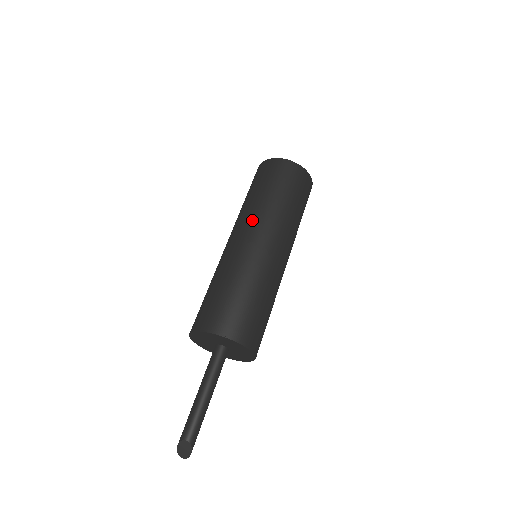
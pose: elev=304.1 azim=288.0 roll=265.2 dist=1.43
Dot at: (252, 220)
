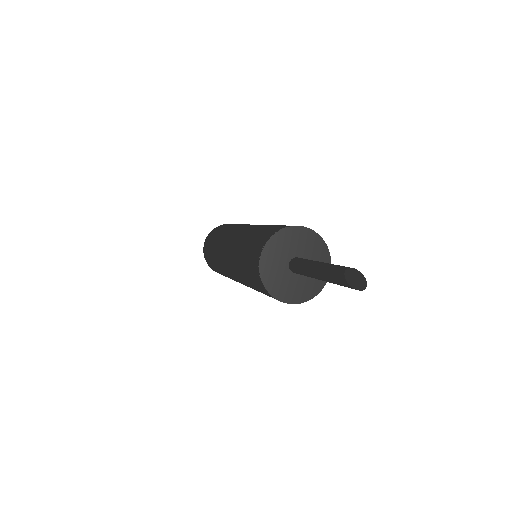
Dot at: (235, 228)
